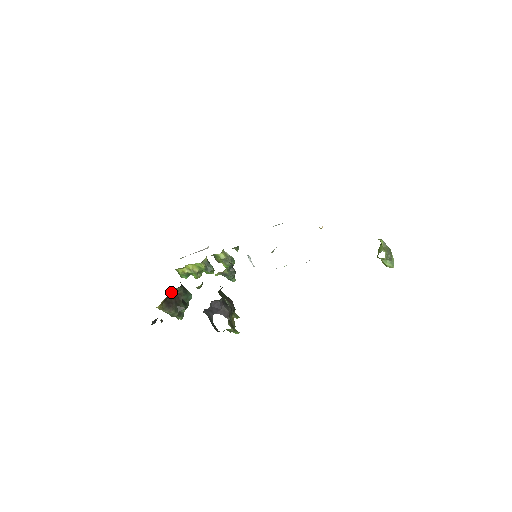
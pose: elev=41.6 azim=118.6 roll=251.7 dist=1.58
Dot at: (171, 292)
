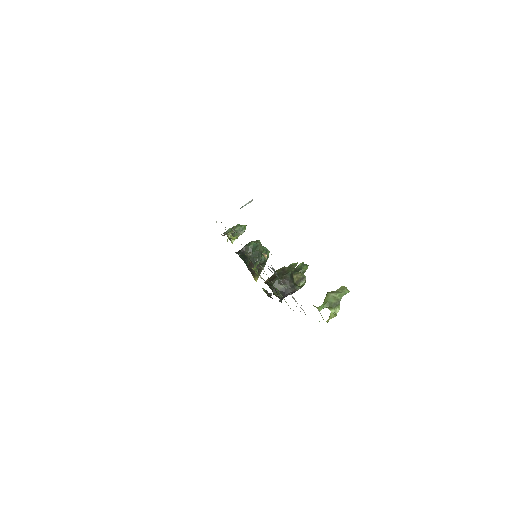
Dot at: (248, 269)
